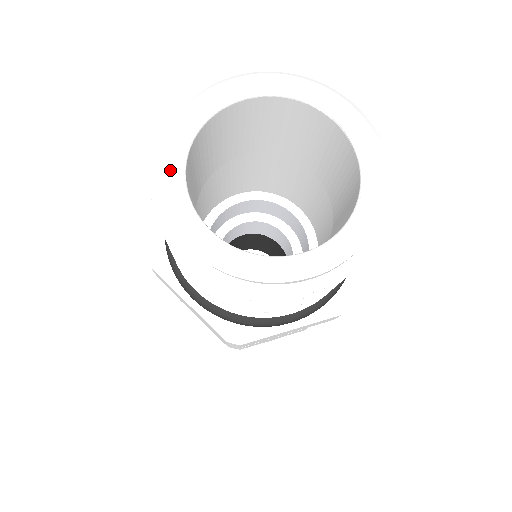
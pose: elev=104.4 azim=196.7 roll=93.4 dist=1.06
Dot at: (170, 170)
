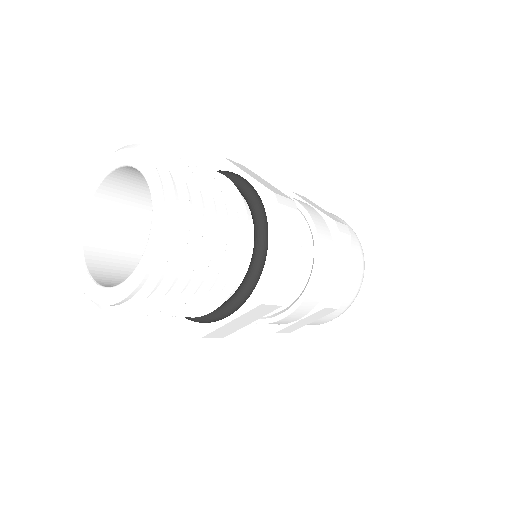
Dot at: (76, 242)
